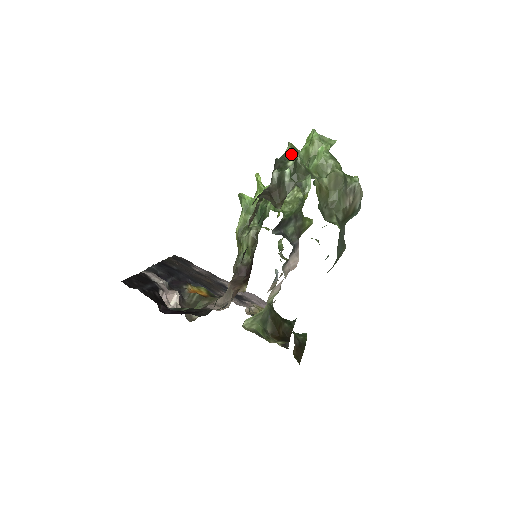
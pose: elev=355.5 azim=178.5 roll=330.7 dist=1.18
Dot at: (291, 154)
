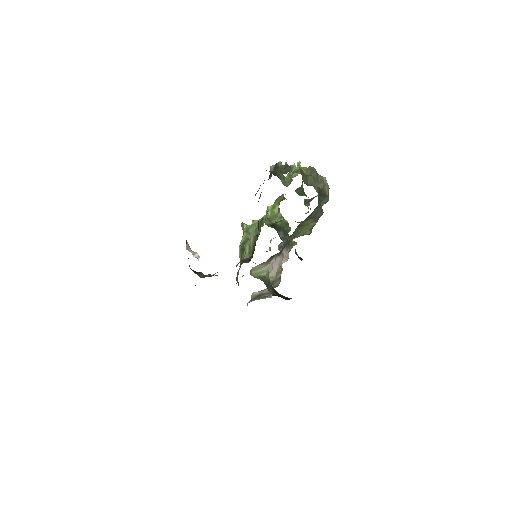
Dot at: (280, 174)
